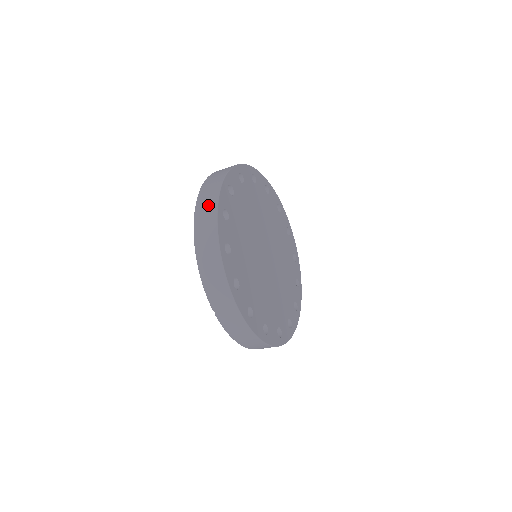
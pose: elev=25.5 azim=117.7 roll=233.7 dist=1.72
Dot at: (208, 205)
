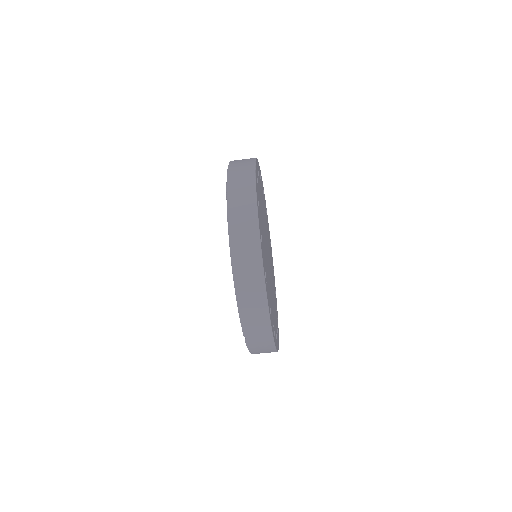
Dot at: (246, 230)
